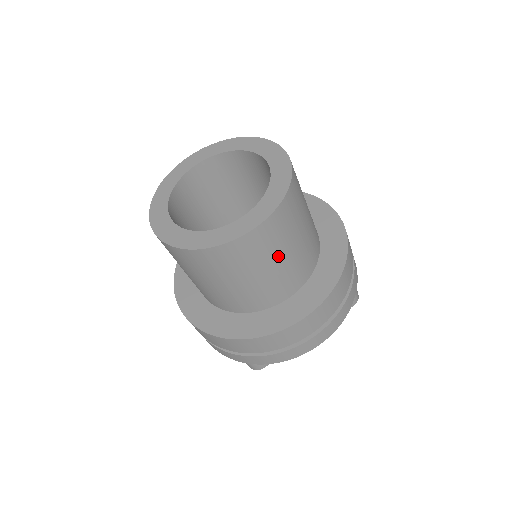
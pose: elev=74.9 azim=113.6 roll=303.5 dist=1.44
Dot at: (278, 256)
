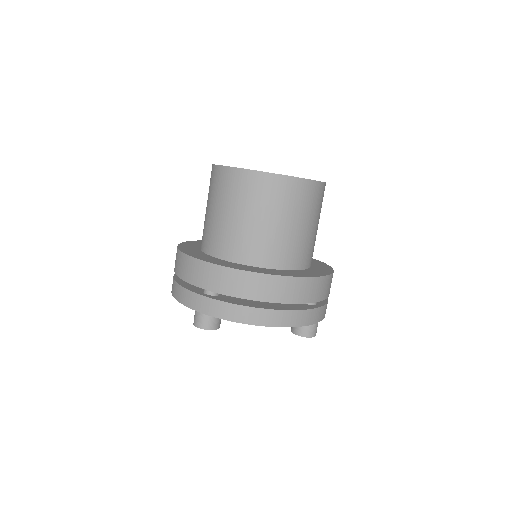
Dot at: (286, 217)
